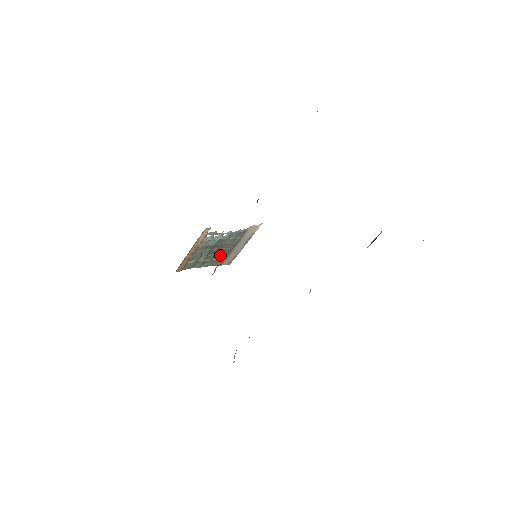
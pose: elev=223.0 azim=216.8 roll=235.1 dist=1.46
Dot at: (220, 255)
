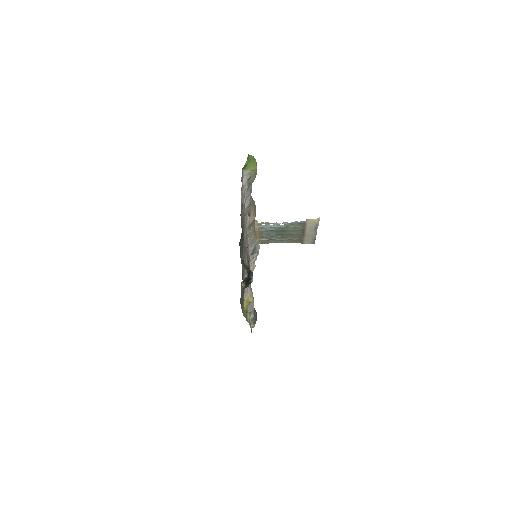
Dot at: (294, 237)
